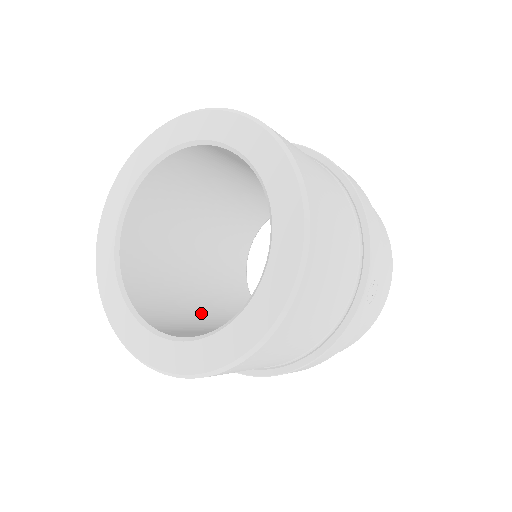
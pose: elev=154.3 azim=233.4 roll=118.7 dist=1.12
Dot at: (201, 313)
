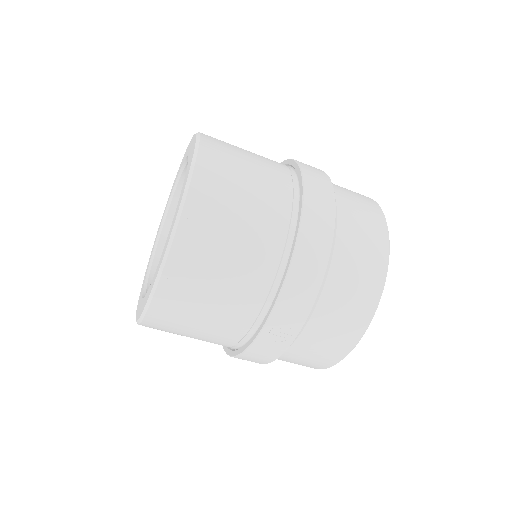
Dot at: occluded
